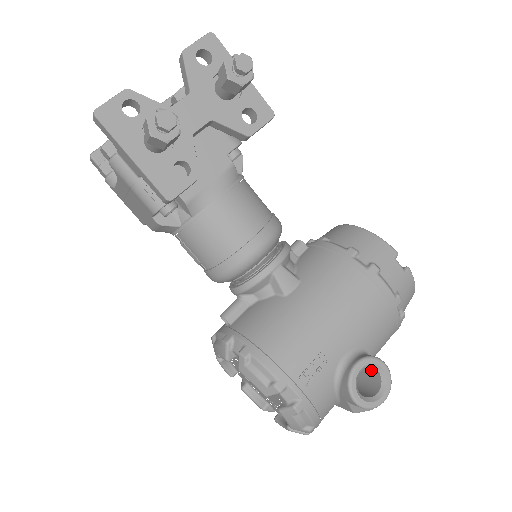
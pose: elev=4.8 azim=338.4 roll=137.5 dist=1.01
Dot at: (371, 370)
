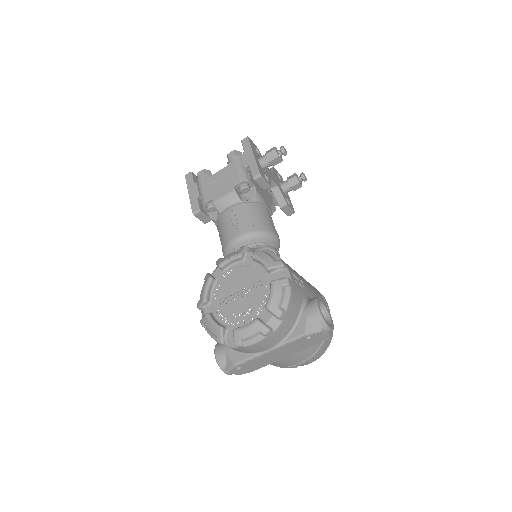
Dot at: occluded
